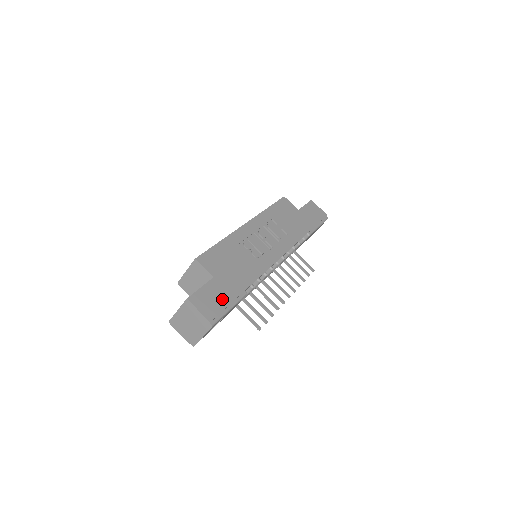
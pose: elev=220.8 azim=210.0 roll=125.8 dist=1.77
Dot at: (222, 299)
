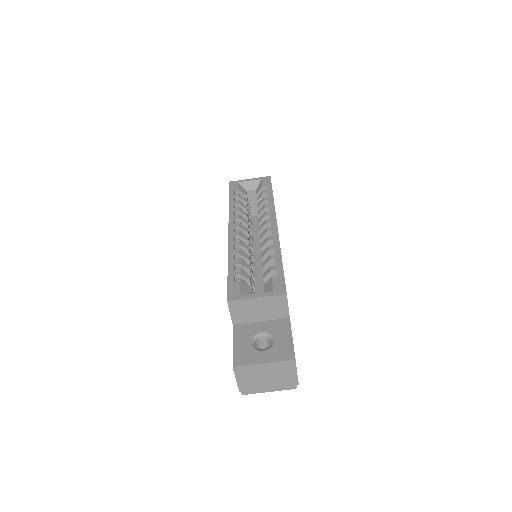
Dot at: occluded
